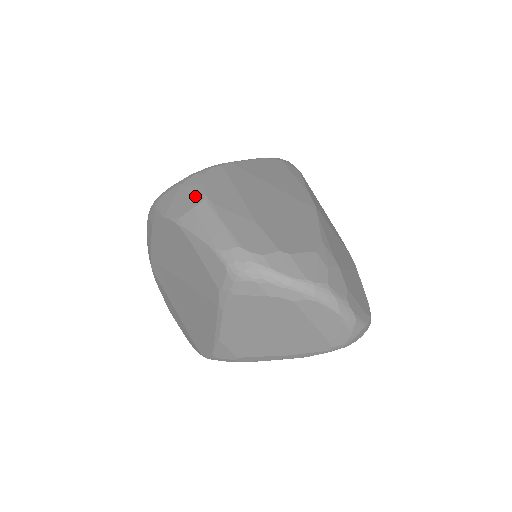
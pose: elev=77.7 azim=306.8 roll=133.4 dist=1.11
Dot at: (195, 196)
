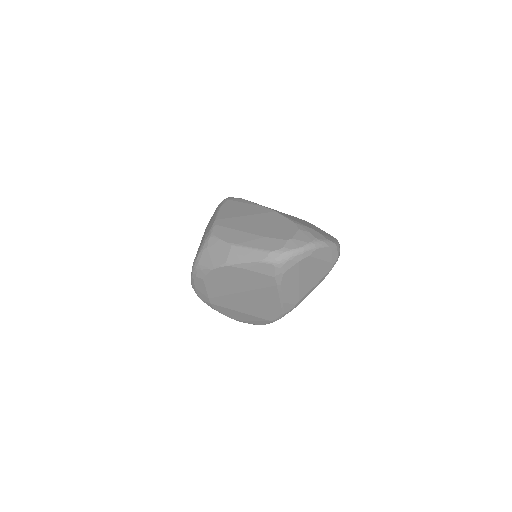
Dot at: (224, 247)
